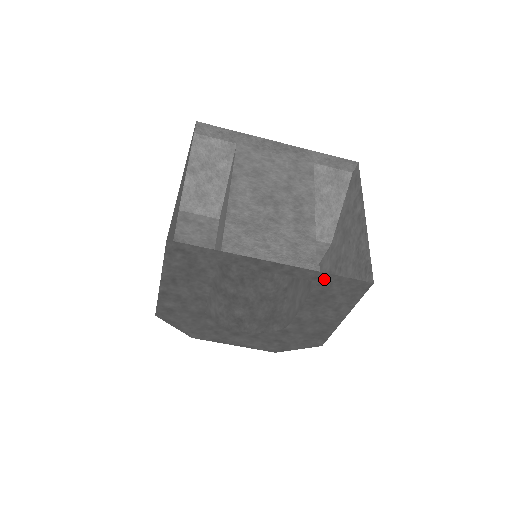
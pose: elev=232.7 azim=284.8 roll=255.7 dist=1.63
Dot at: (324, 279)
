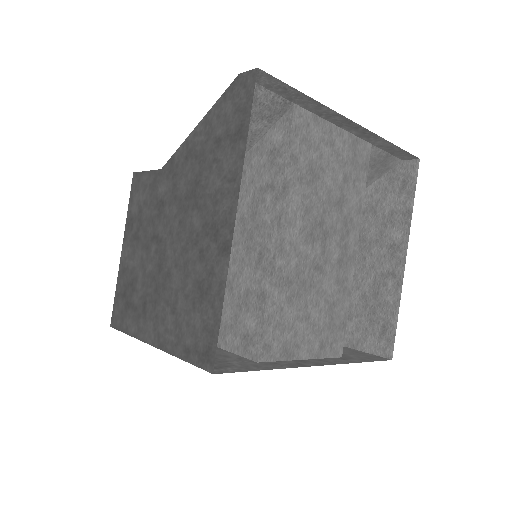
Dot at: (352, 359)
